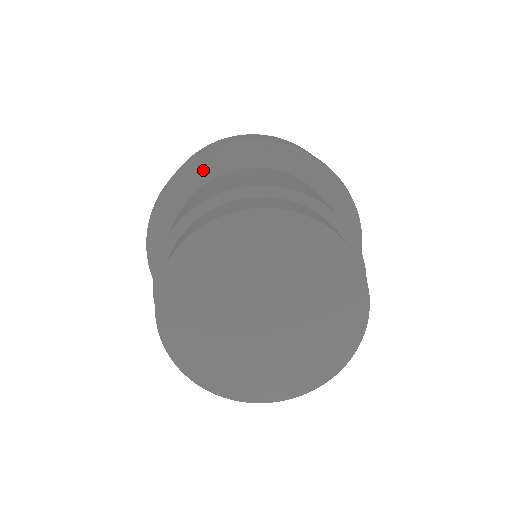
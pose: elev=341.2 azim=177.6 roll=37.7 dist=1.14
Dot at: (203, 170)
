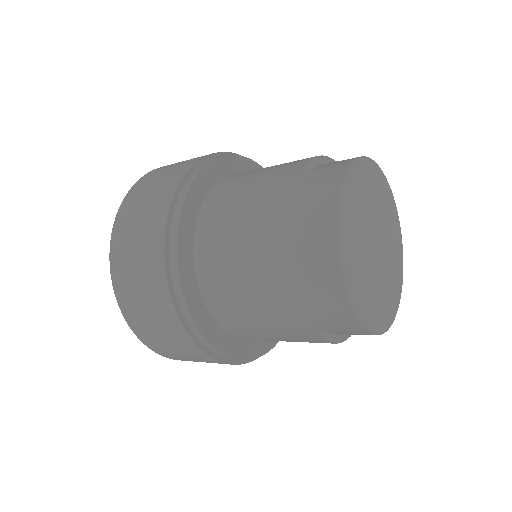
Dot at: (185, 229)
